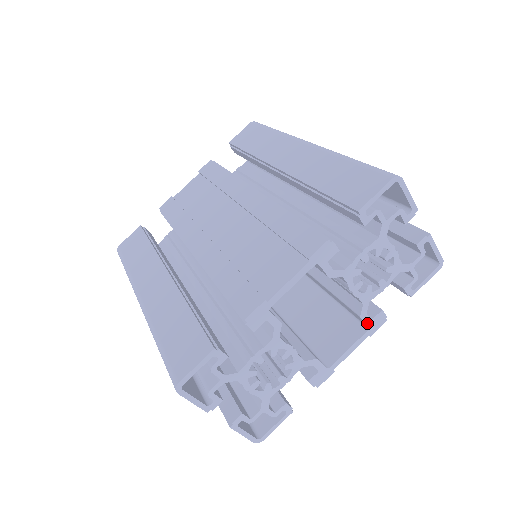
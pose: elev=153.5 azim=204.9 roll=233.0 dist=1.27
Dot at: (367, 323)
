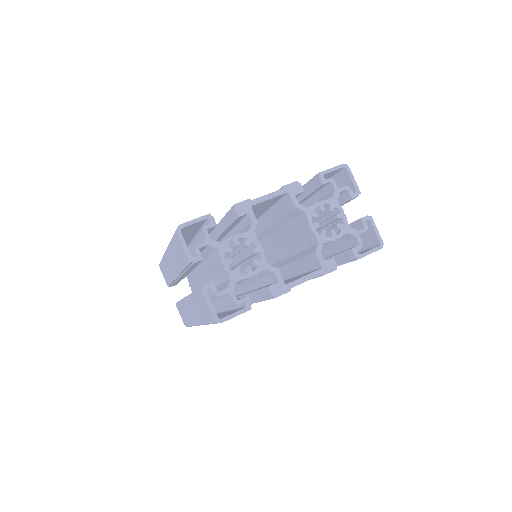
Dot at: (321, 261)
